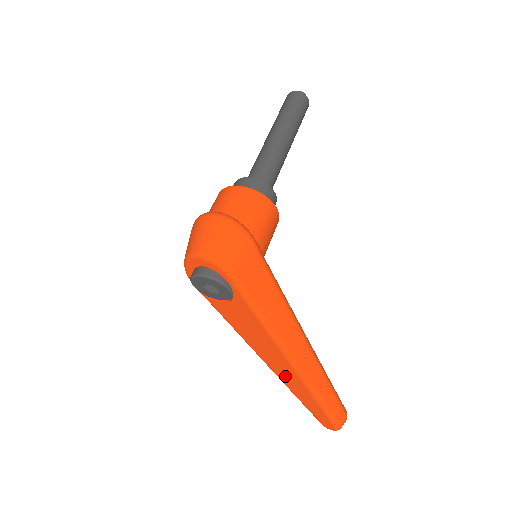
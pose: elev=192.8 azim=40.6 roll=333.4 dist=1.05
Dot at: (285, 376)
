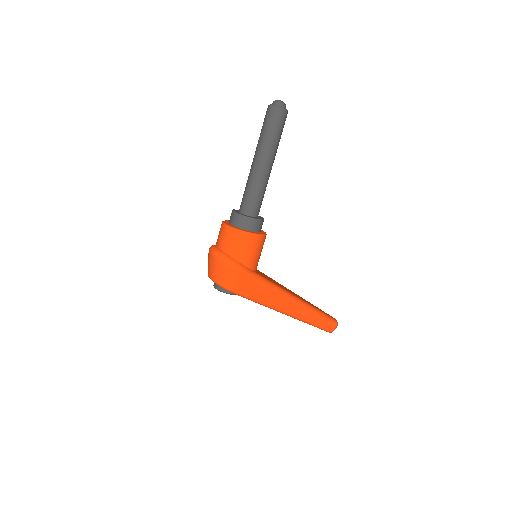
Dot at: occluded
